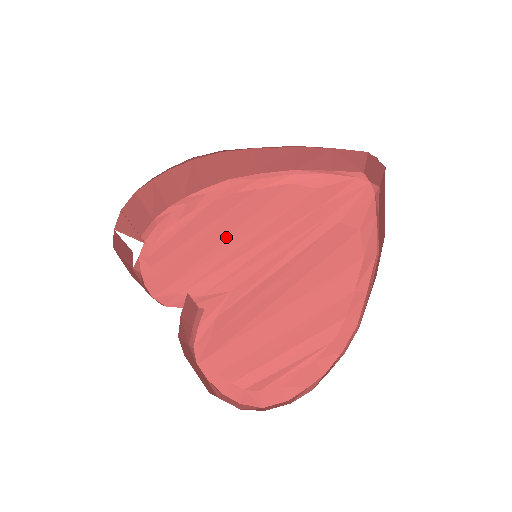
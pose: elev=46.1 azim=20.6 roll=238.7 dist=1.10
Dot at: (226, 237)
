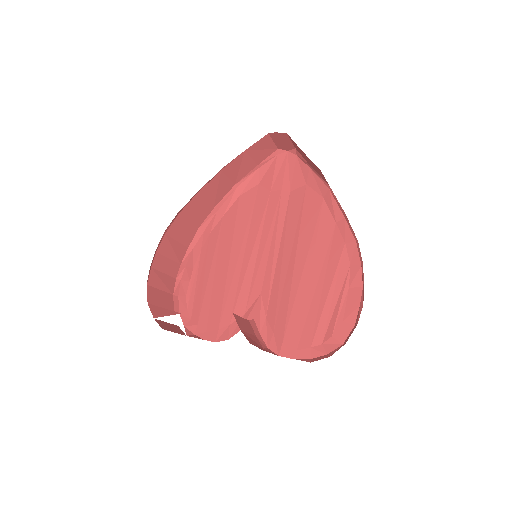
Dot at: (228, 264)
